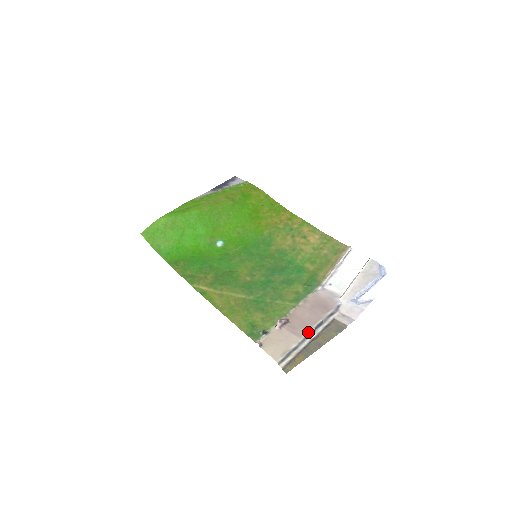
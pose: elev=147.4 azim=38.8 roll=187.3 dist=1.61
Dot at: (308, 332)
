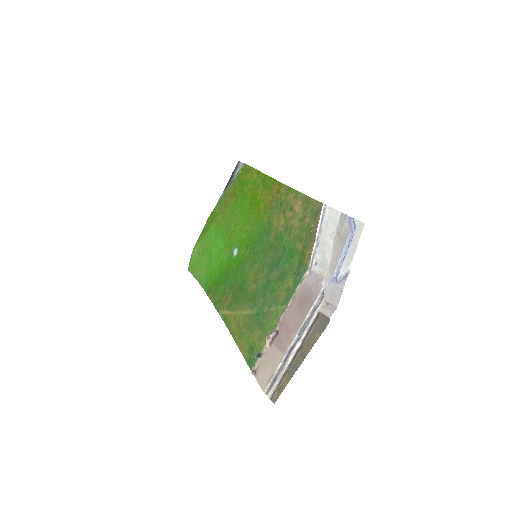
Dot at: (291, 343)
